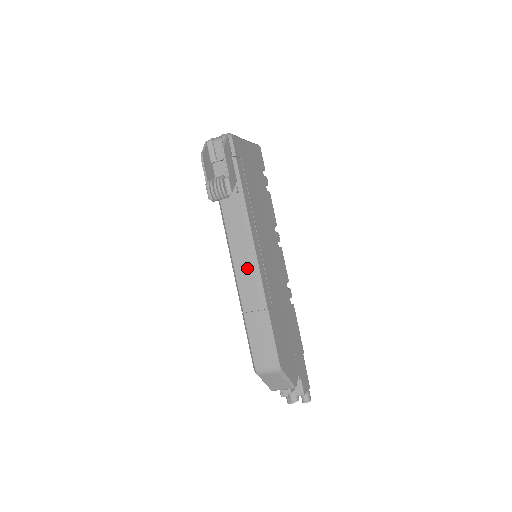
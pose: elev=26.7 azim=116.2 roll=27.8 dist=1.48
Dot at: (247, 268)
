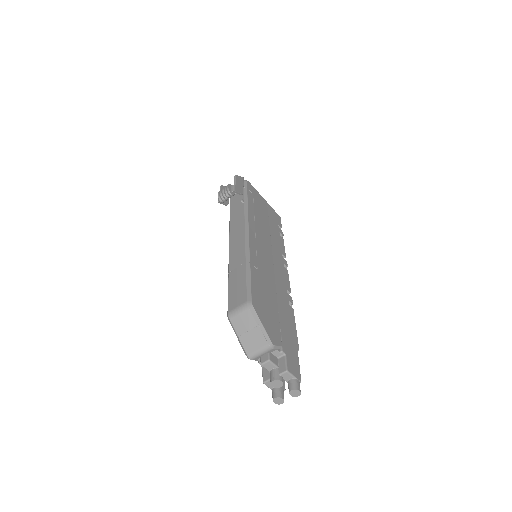
Dot at: (239, 241)
